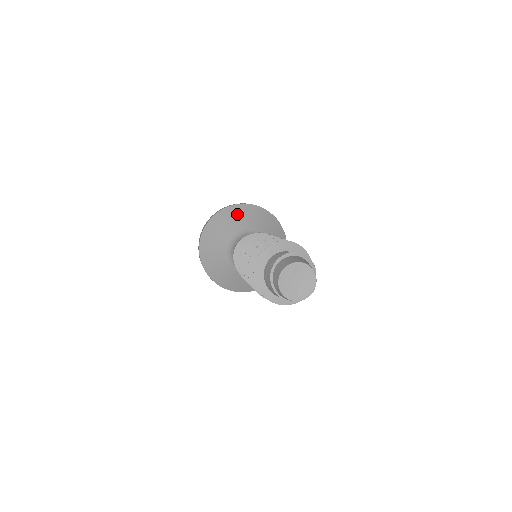
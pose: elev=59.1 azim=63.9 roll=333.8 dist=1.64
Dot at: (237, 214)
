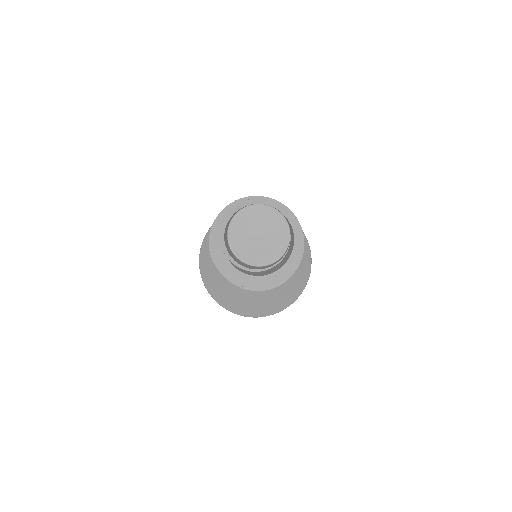
Dot at: occluded
